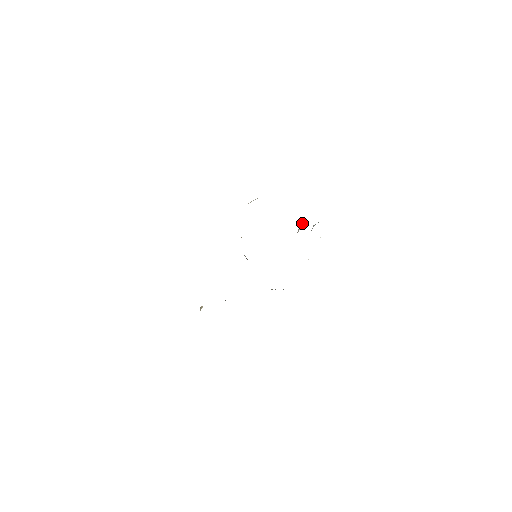
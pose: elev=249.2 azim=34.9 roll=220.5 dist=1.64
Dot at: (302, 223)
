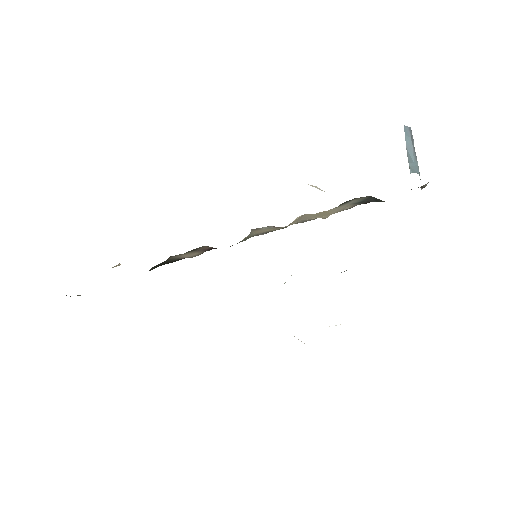
Dot at: occluded
